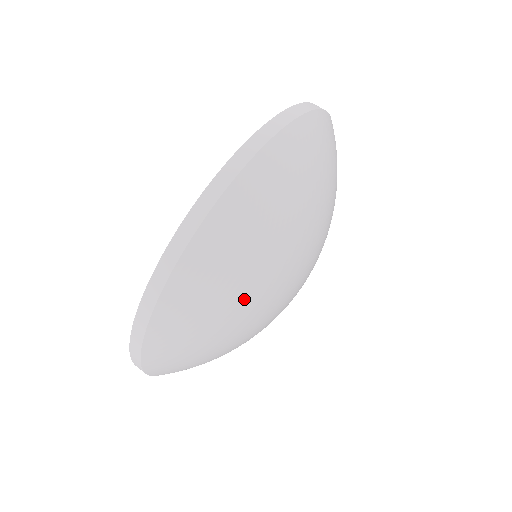
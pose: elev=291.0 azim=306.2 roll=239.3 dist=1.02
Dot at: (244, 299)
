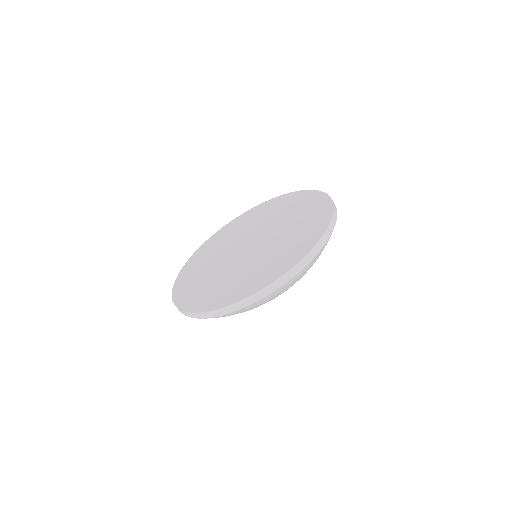
Dot at: occluded
